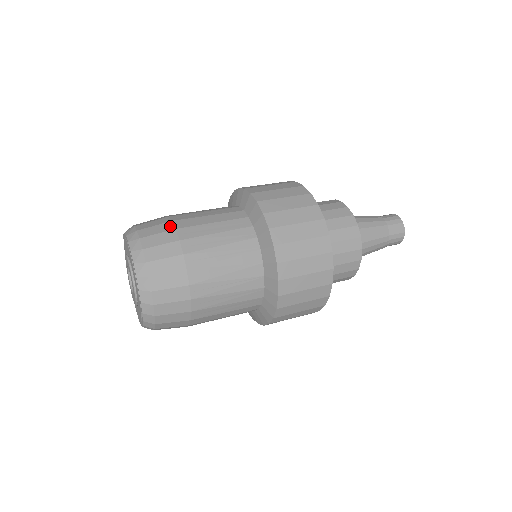
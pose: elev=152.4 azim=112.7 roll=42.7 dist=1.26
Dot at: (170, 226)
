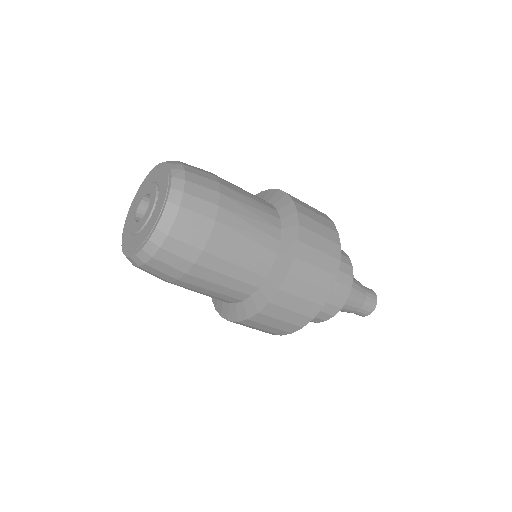
Dot at: occluded
